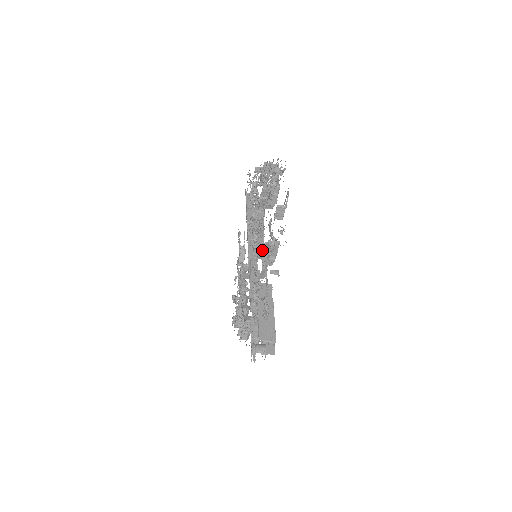
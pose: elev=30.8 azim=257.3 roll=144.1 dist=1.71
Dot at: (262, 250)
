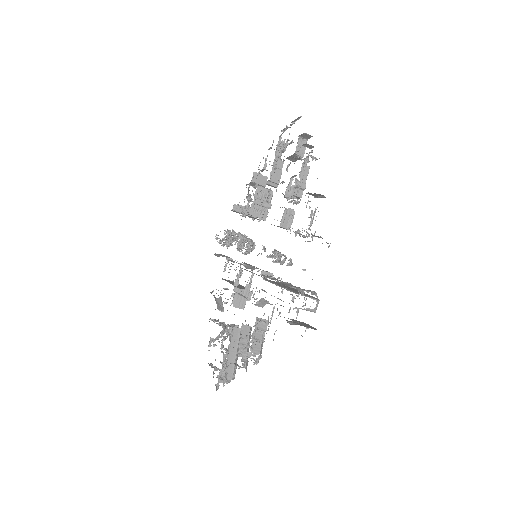
Dot at: occluded
